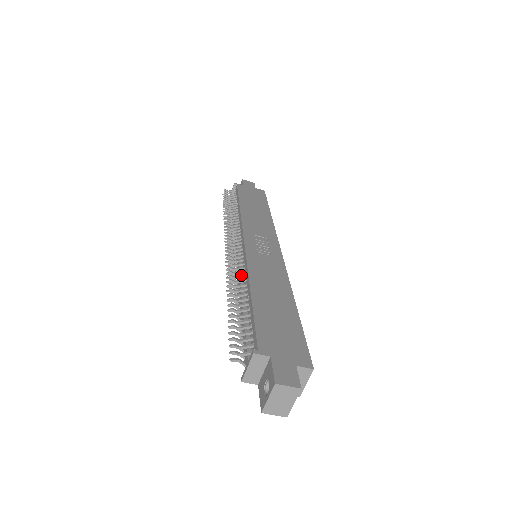
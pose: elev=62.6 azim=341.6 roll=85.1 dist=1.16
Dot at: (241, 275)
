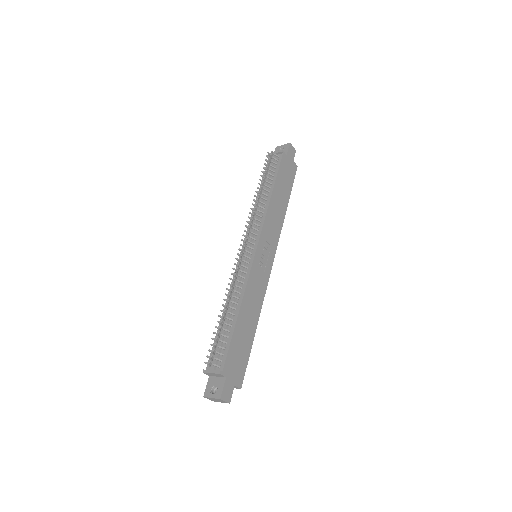
Dot at: (240, 286)
